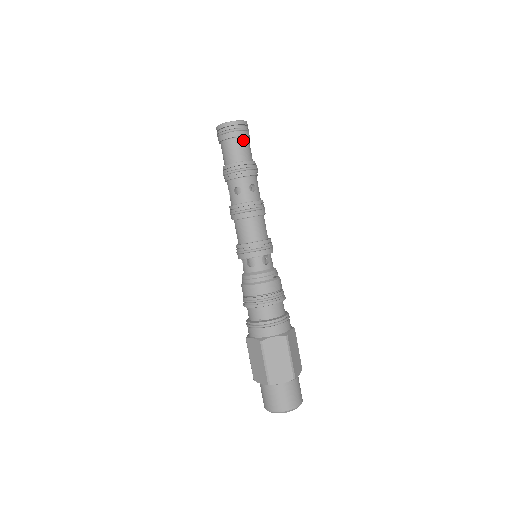
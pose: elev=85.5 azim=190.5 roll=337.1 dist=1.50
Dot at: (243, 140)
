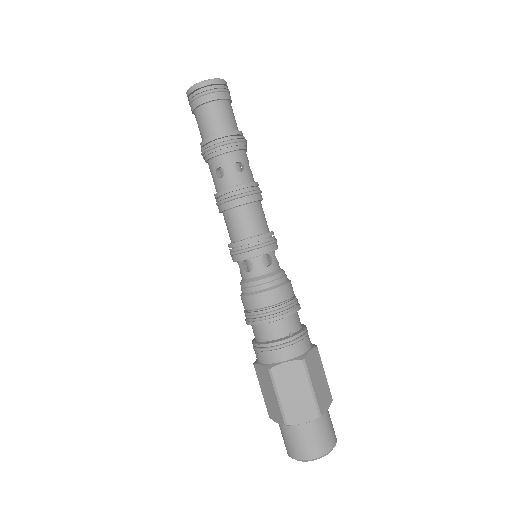
Dot at: (231, 106)
